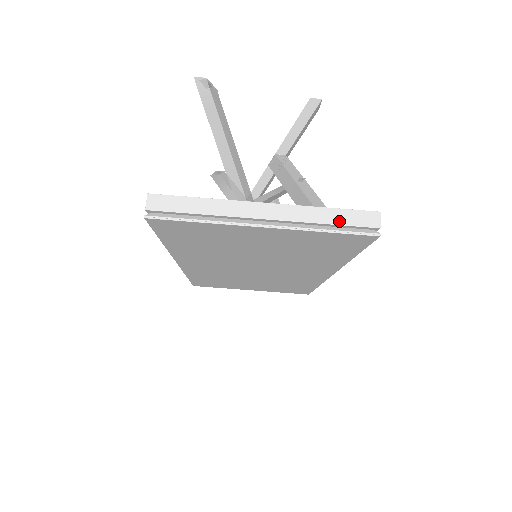
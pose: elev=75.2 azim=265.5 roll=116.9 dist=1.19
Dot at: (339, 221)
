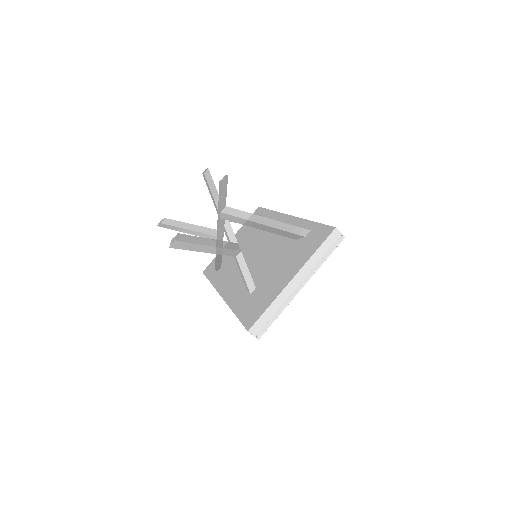
Dot at: (326, 251)
